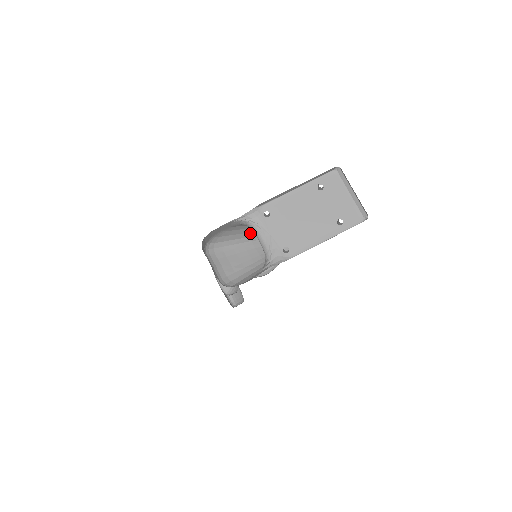
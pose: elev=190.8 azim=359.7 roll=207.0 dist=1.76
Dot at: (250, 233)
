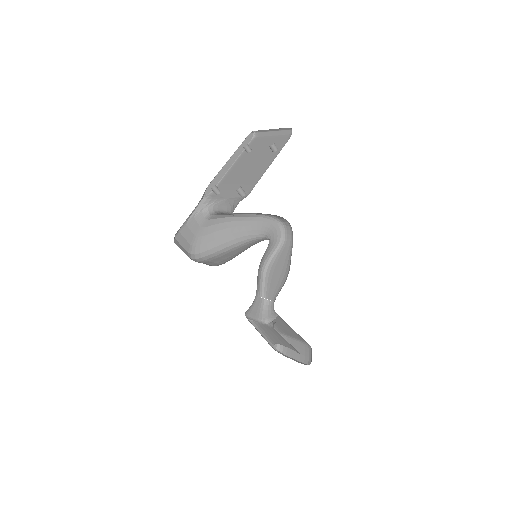
Dot at: (231, 235)
